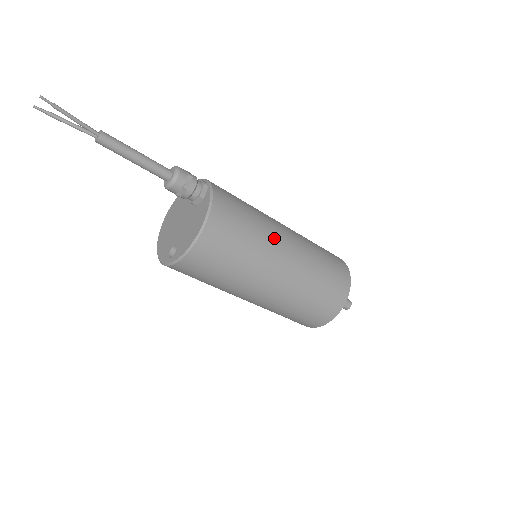
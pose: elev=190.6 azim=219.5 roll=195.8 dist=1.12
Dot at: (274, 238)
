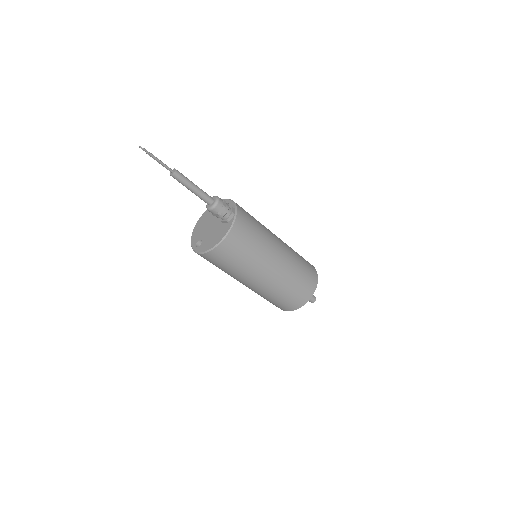
Dot at: (266, 258)
